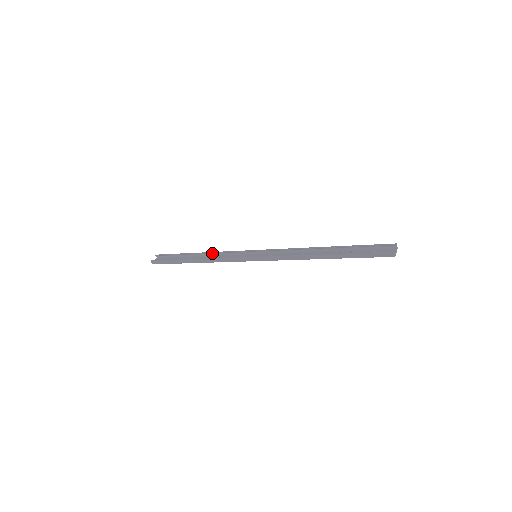
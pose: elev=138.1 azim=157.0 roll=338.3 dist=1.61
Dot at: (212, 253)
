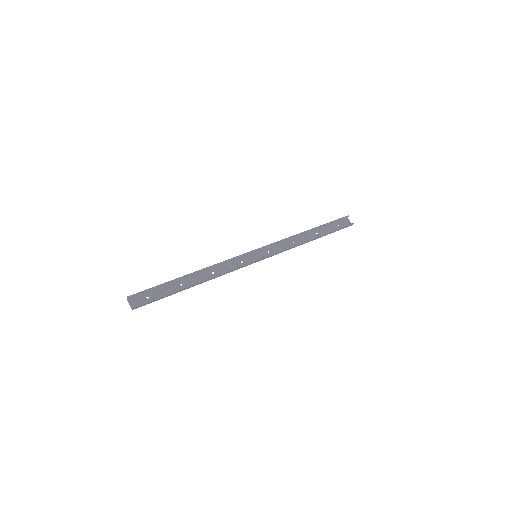
Dot at: (207, 268)
